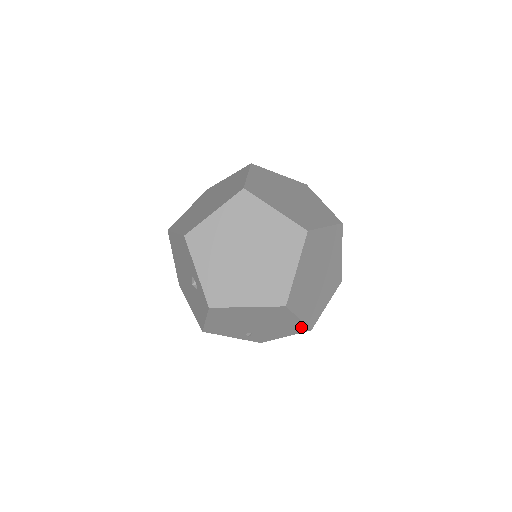
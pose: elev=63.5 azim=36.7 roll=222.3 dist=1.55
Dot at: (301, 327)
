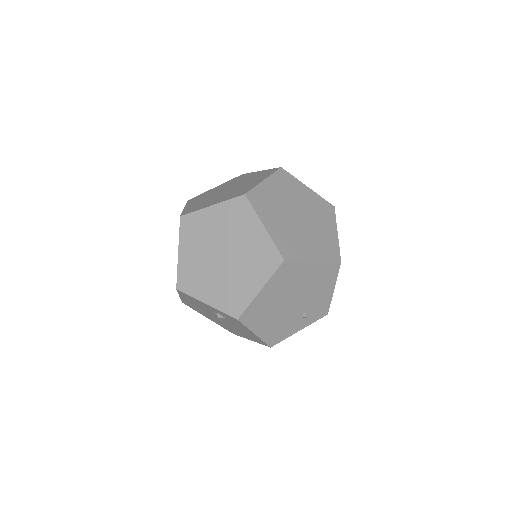
Dot at: (329, 267)
